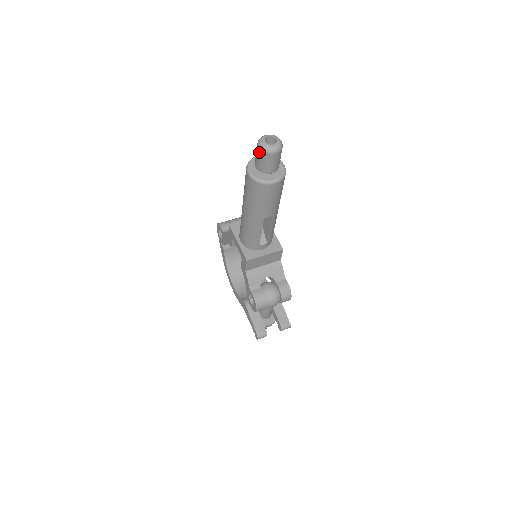
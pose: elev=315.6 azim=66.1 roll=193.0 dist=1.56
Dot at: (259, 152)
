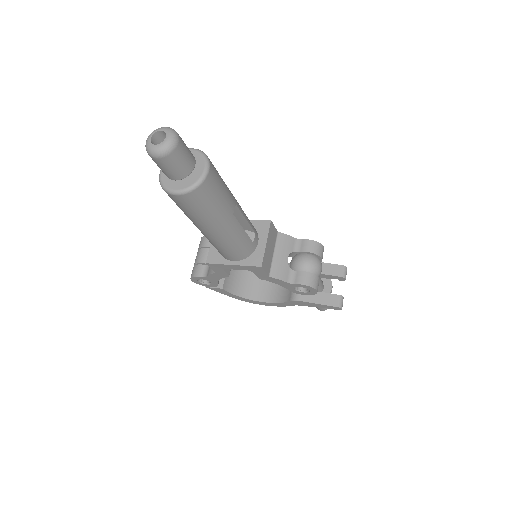
Dot at: (163, 161)
